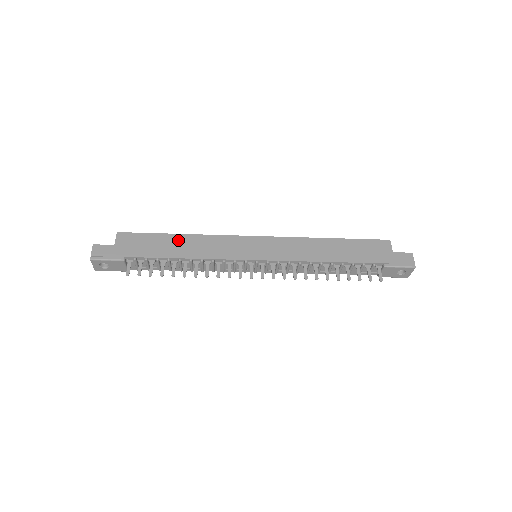
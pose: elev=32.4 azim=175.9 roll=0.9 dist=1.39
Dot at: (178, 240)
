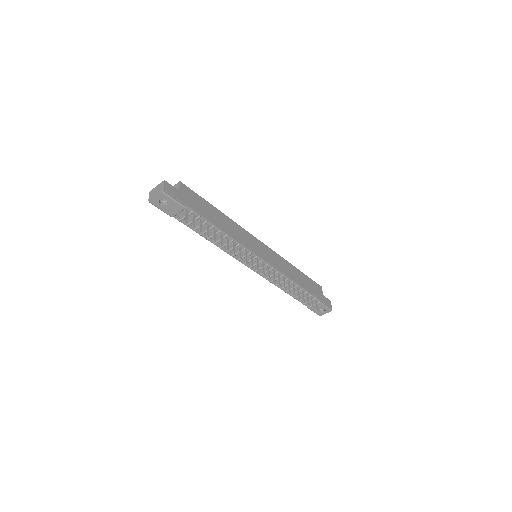
Dot at: (219, 215)
